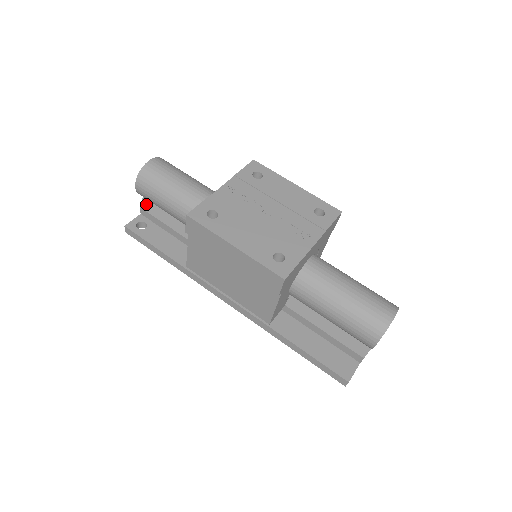
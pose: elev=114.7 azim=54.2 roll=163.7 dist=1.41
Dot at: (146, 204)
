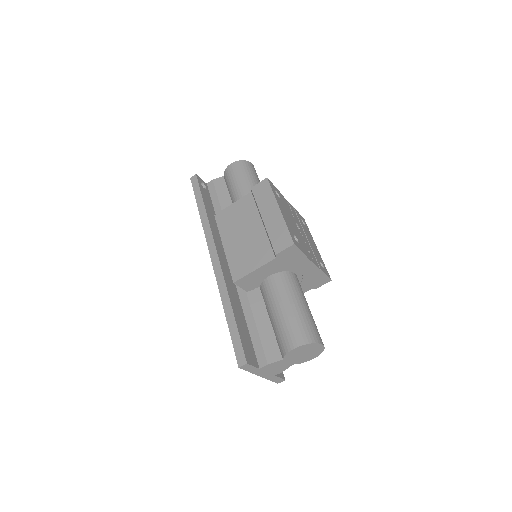
Dot at: (219, 181)
